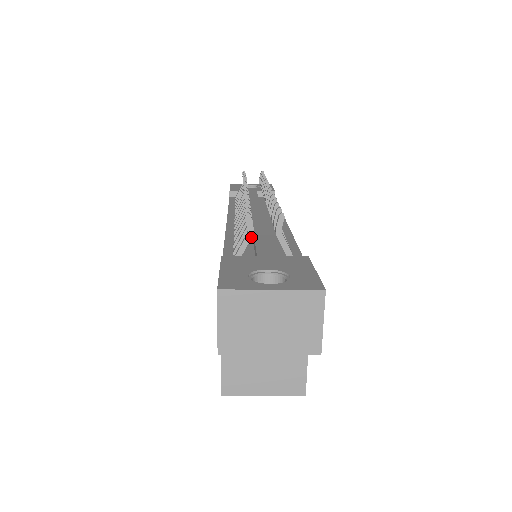
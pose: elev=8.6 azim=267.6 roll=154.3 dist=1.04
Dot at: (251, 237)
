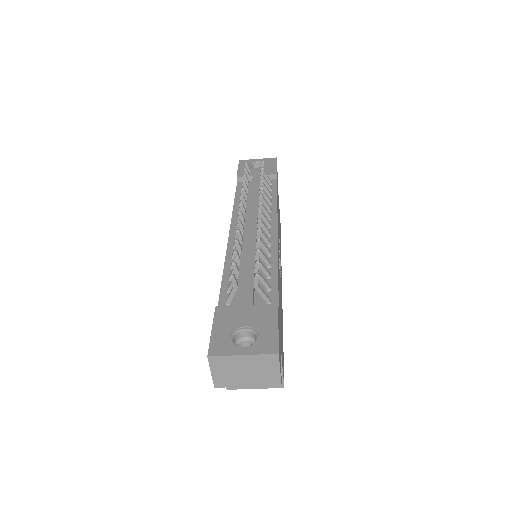
Dot at: (236, 290)
